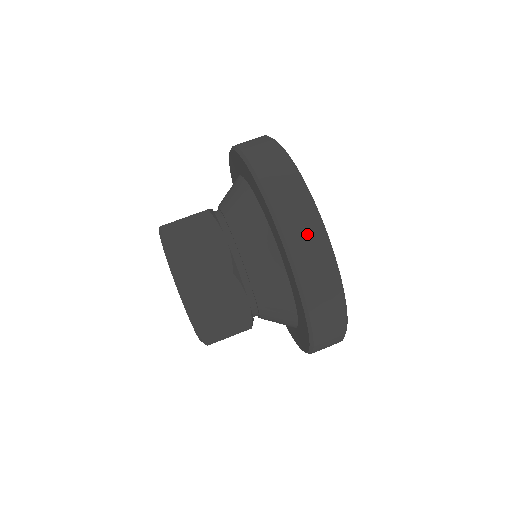
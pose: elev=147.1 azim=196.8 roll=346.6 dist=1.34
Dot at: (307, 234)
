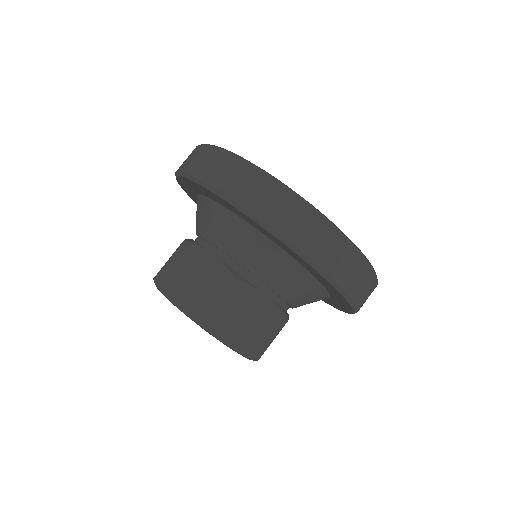
Dot at: (271, 199)
